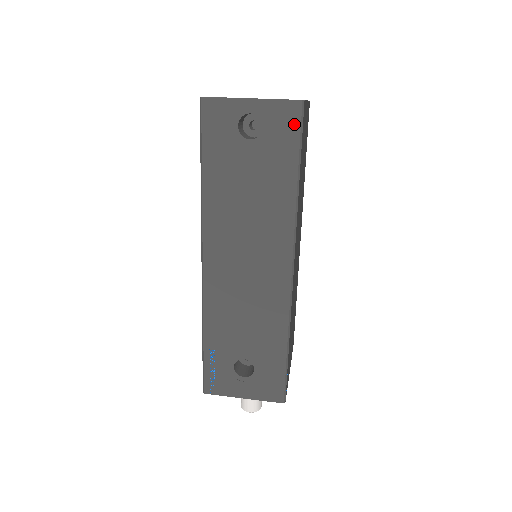
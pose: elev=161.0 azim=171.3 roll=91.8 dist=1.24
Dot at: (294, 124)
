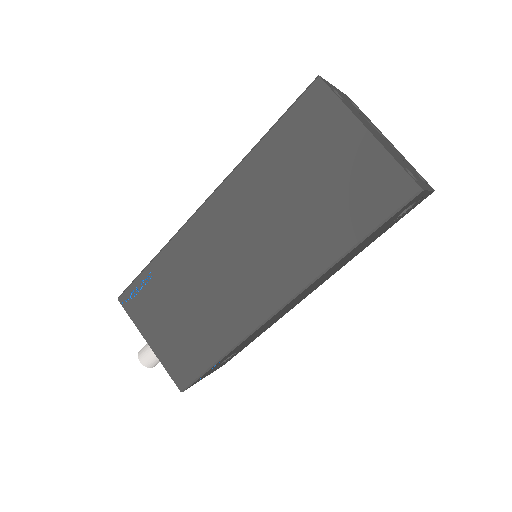
Dot at: occluded
